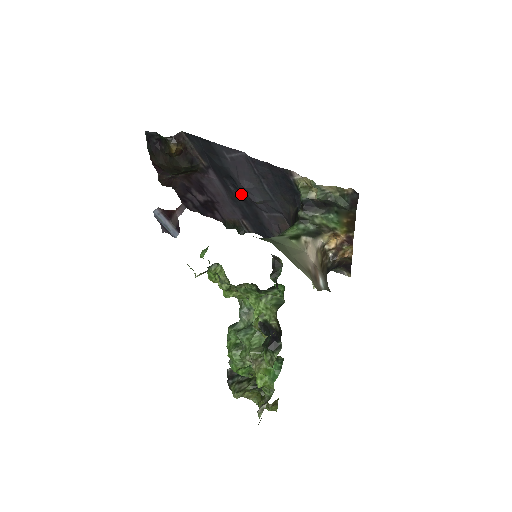
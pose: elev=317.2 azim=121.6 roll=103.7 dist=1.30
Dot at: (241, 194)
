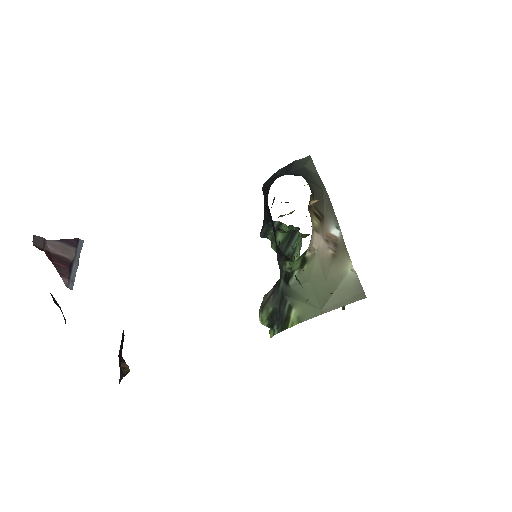
Dot at: occluded
